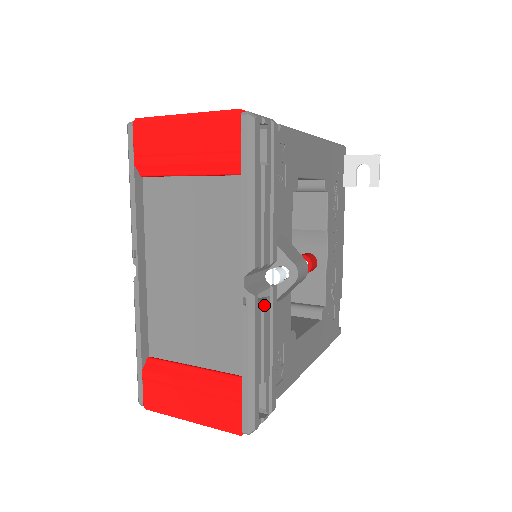
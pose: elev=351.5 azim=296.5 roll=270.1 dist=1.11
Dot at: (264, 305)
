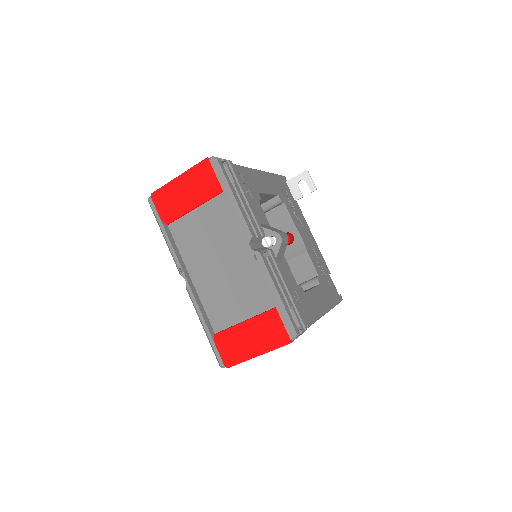
Dot at: (269, 259)
